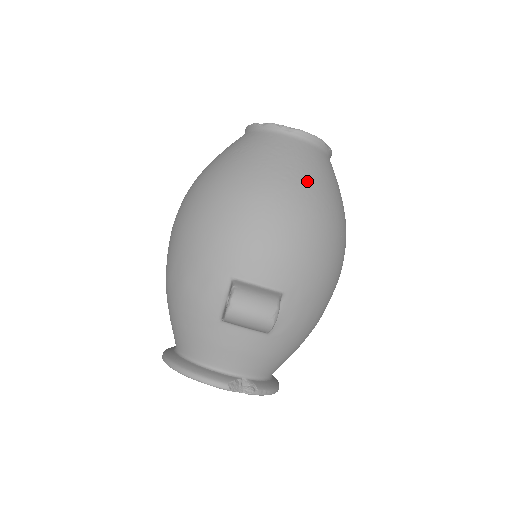
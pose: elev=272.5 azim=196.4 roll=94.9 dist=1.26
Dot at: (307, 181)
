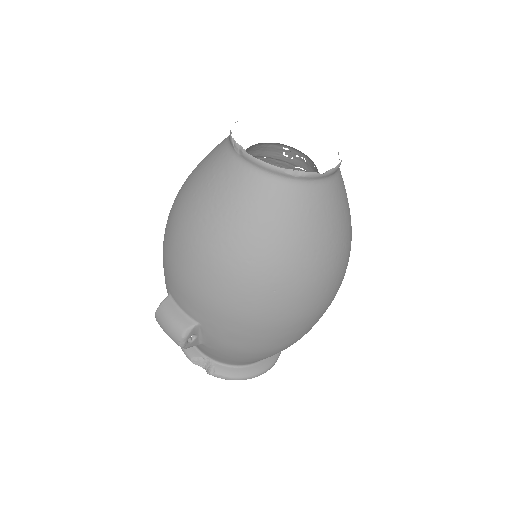
Dot at: (226, 228)
